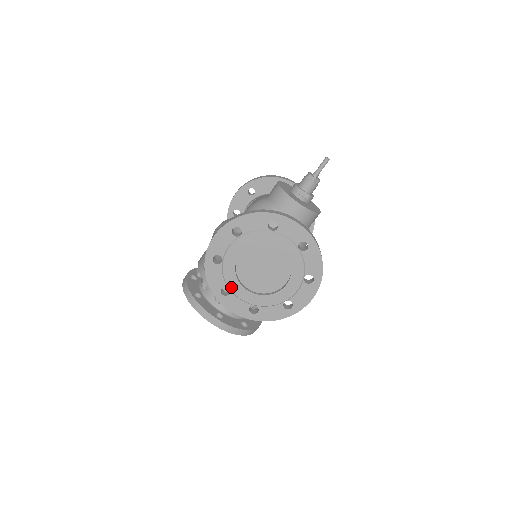
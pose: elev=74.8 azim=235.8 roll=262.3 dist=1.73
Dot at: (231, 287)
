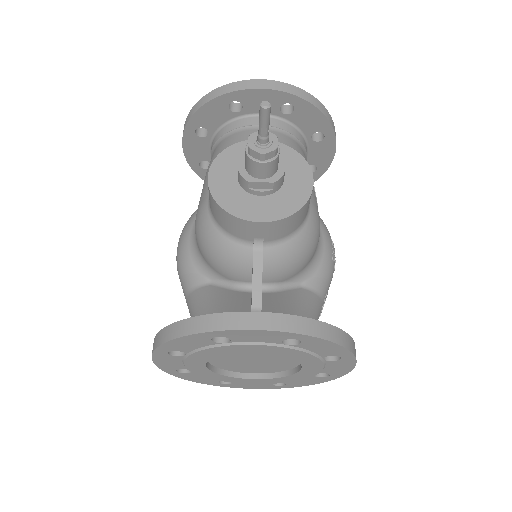
Dot at: (228, 381)
